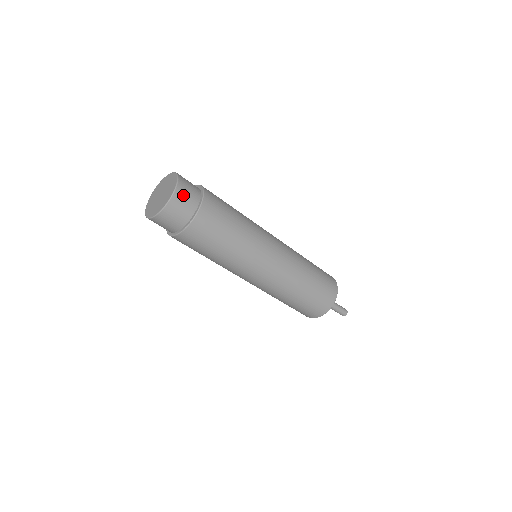
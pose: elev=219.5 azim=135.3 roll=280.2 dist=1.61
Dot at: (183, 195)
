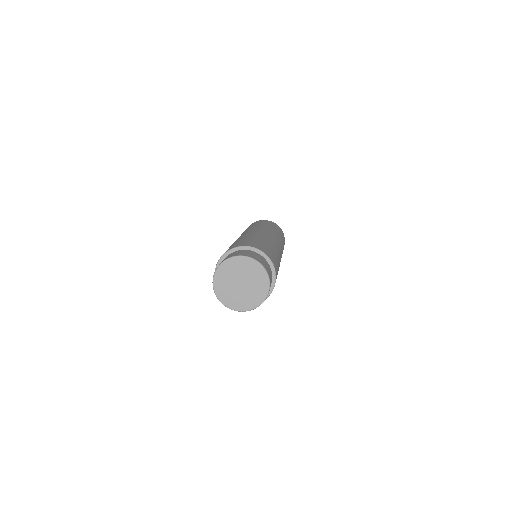
Dot at: occluded
